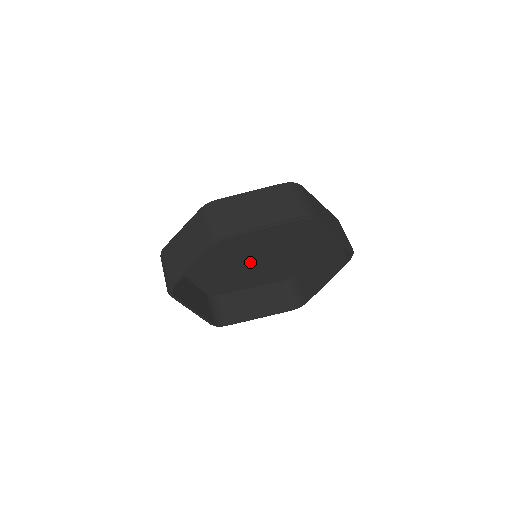
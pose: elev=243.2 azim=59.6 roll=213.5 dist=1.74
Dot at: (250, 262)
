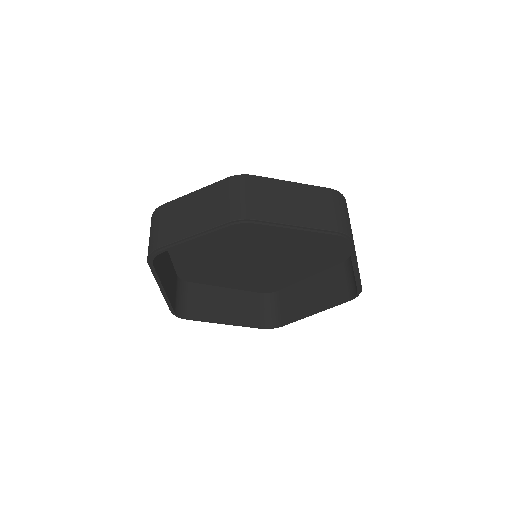
Dot at: (243, 260)
